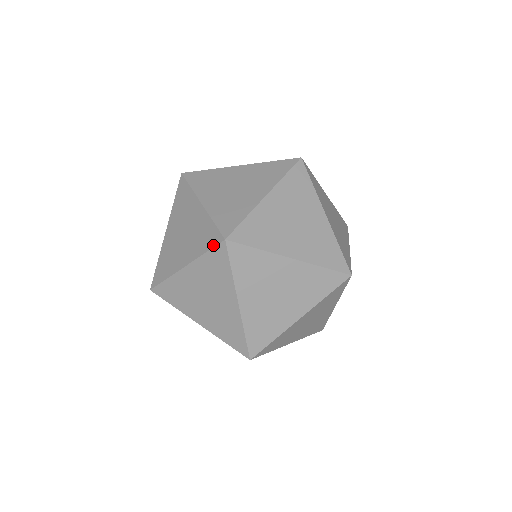
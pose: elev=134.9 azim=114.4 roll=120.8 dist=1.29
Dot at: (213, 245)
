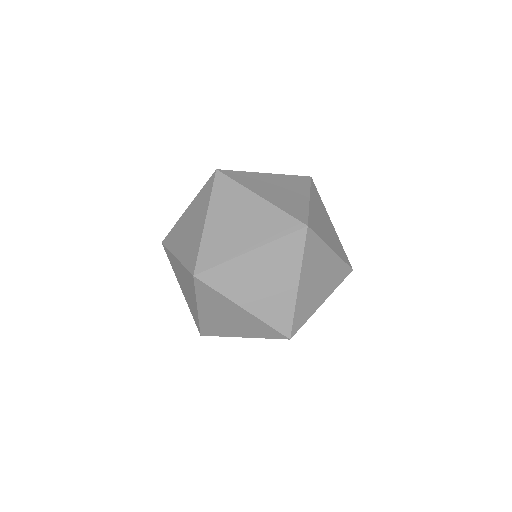
Dot at: (189, 269)
